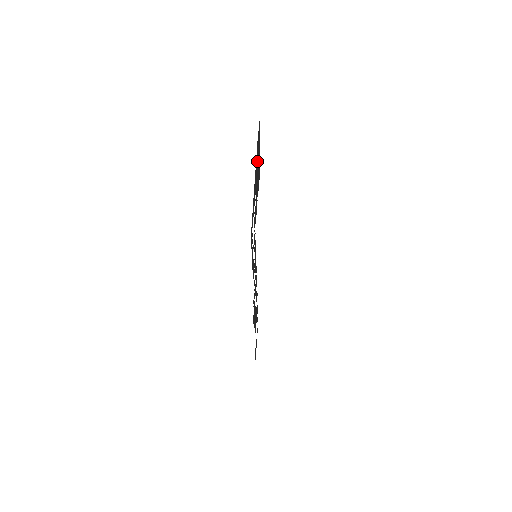
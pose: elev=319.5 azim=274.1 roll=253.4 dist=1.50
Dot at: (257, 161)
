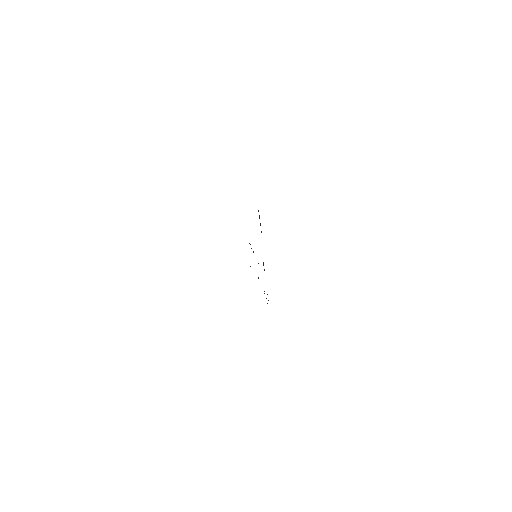
Dot at: occluded
